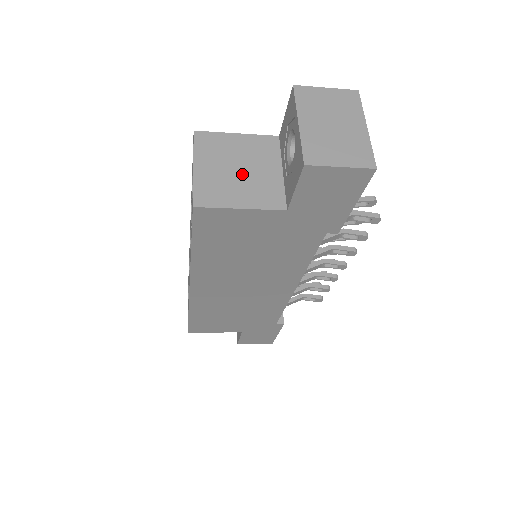
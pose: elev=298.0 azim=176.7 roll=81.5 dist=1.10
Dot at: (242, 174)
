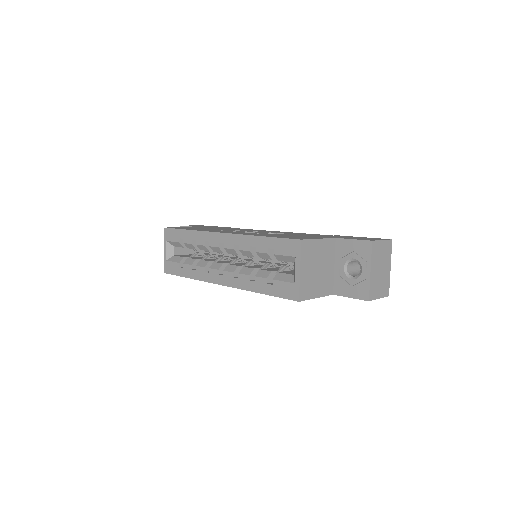
Dot at: (319, 272)
